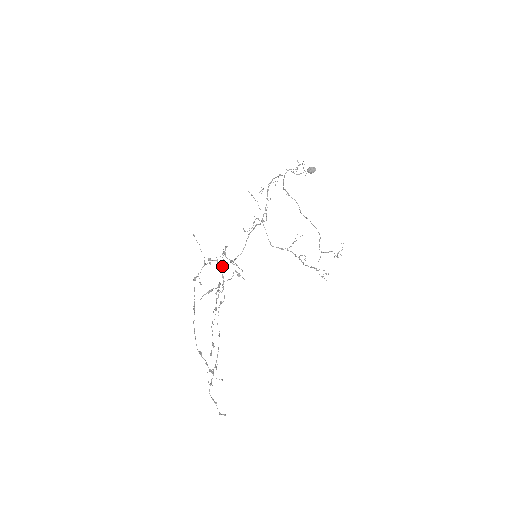
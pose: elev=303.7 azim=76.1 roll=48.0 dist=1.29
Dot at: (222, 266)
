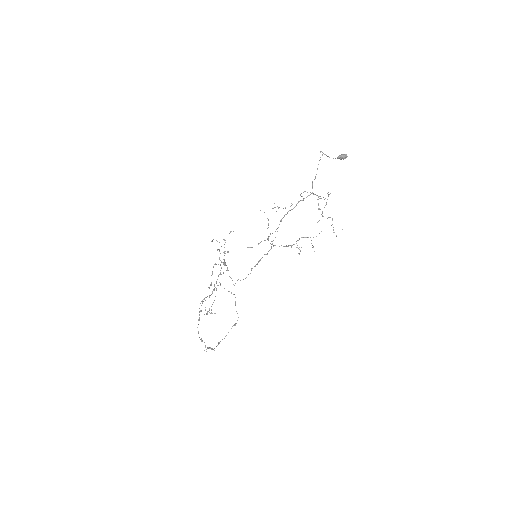
Dot at: occluded
